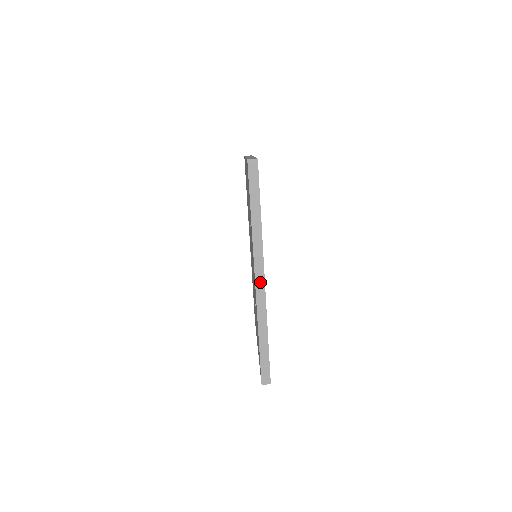
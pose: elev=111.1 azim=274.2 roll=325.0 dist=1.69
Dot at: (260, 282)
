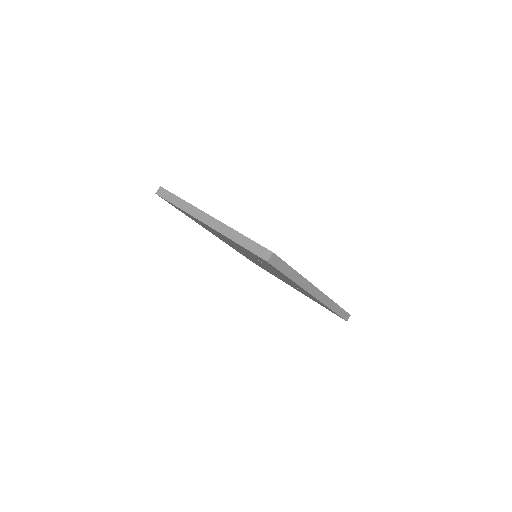
Dot at: (318, 295)
